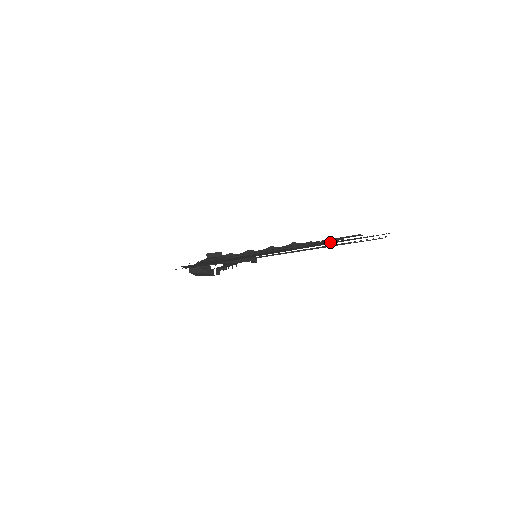
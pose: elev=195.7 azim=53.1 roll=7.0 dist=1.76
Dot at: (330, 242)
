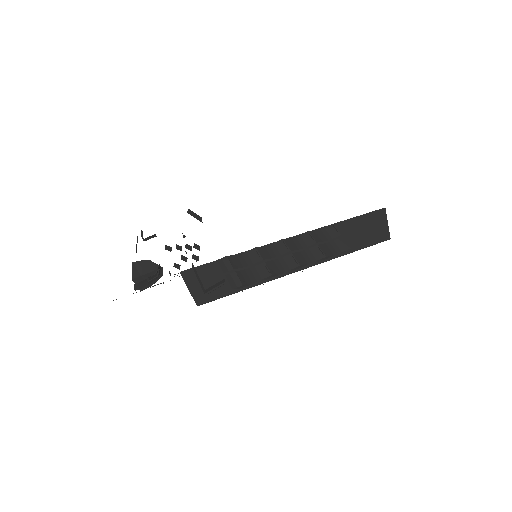
Dot at: (352, 238)
